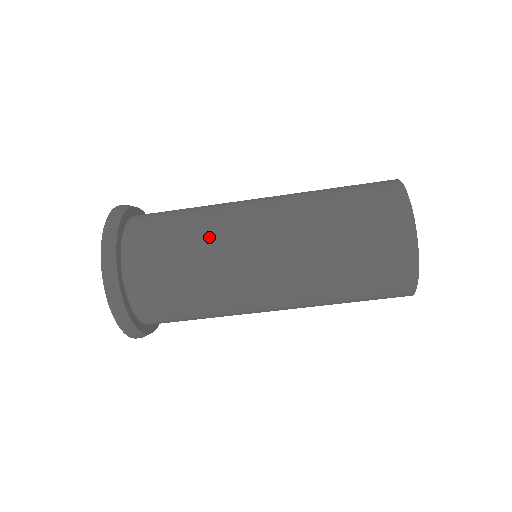
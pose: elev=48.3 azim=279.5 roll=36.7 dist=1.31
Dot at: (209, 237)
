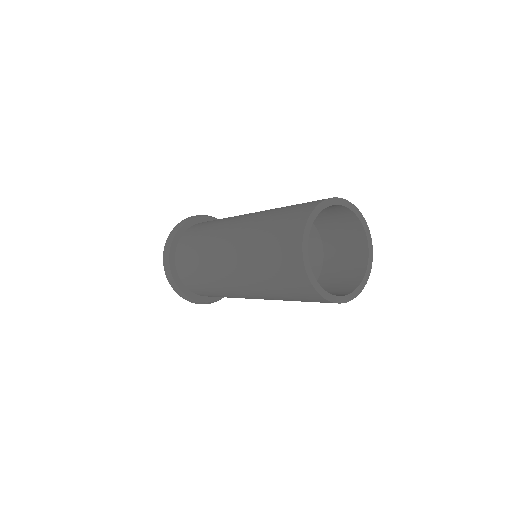
Dot at: (229, 296)
